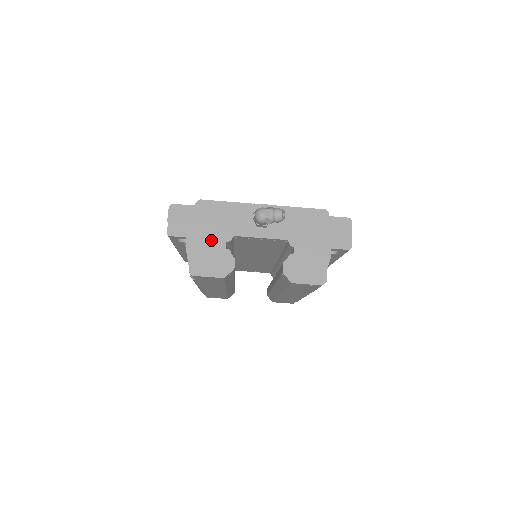
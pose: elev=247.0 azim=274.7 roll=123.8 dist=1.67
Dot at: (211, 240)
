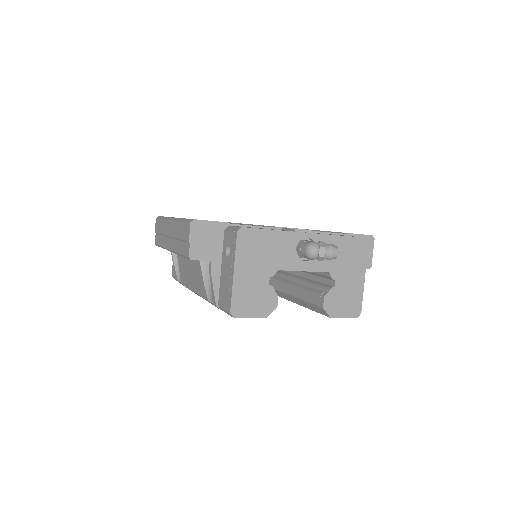
Dot at: (254, 276)
